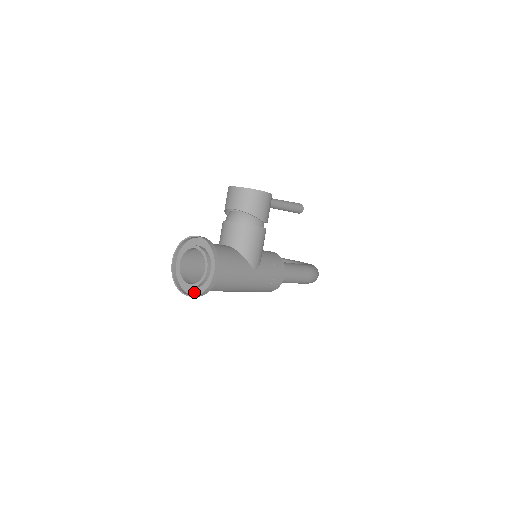
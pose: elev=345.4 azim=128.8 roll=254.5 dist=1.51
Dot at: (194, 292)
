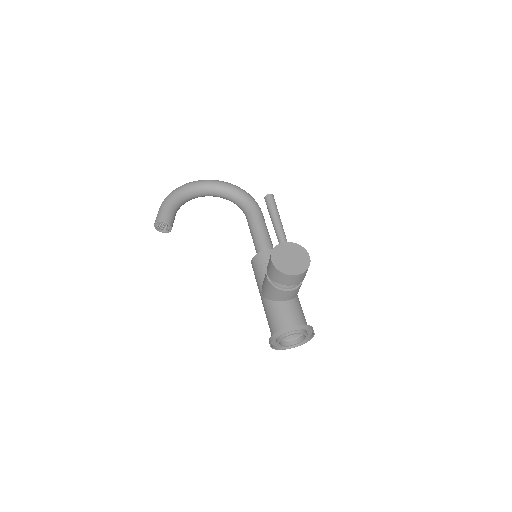
Dot at: occluded
